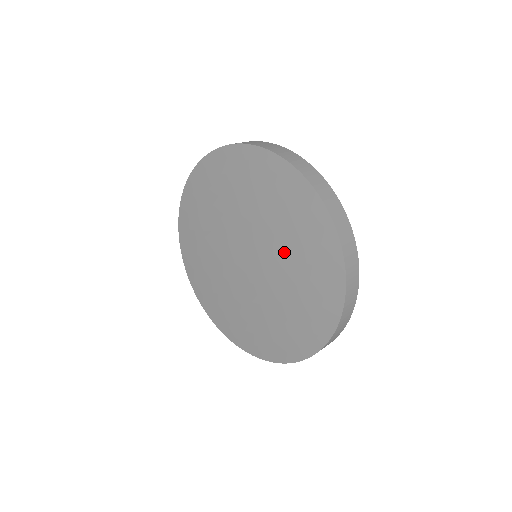
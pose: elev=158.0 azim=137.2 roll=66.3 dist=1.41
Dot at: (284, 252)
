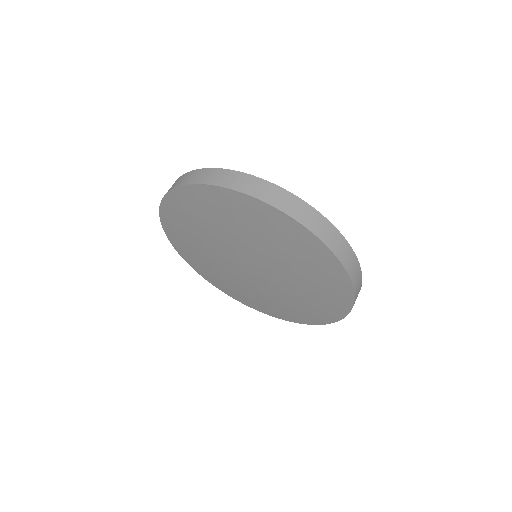
Dot at: (291, 293)
